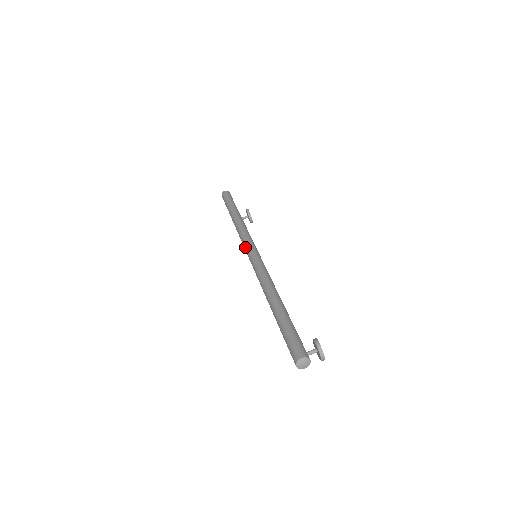
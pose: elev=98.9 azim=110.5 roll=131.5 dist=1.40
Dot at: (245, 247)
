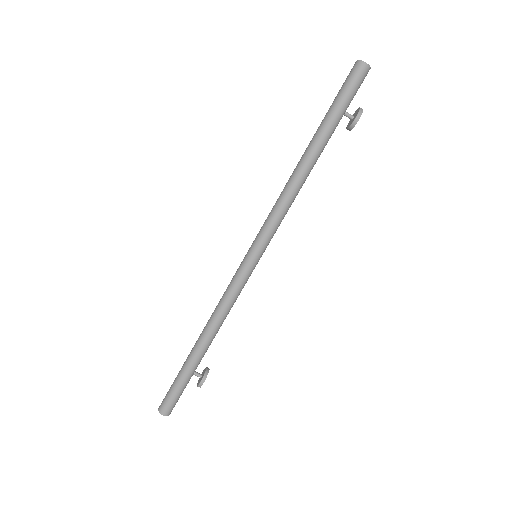
Dot at: (256, 240)
